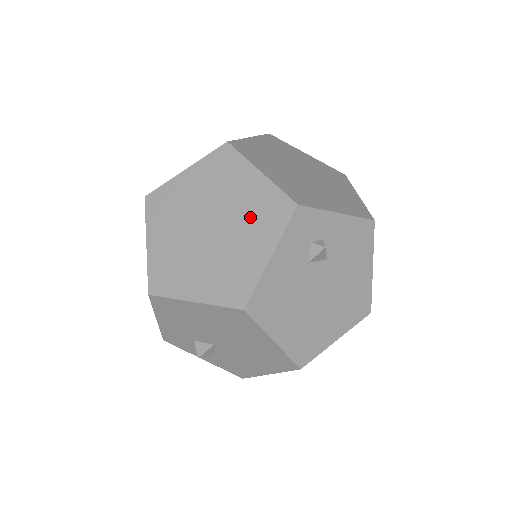
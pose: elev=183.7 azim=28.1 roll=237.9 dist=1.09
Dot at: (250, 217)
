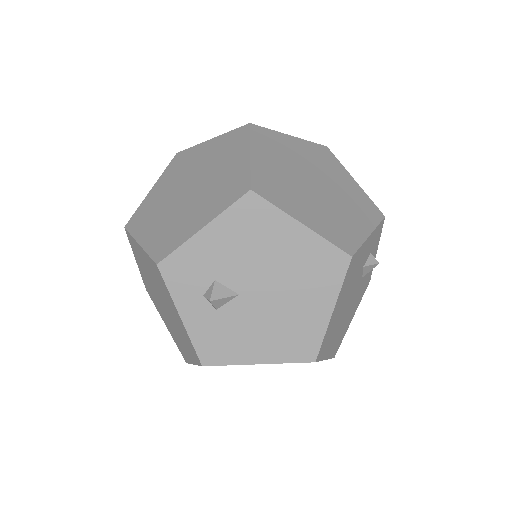
Dot at: (350, 200)
